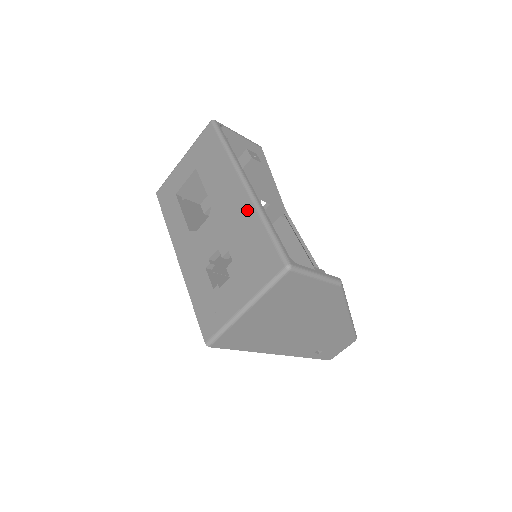
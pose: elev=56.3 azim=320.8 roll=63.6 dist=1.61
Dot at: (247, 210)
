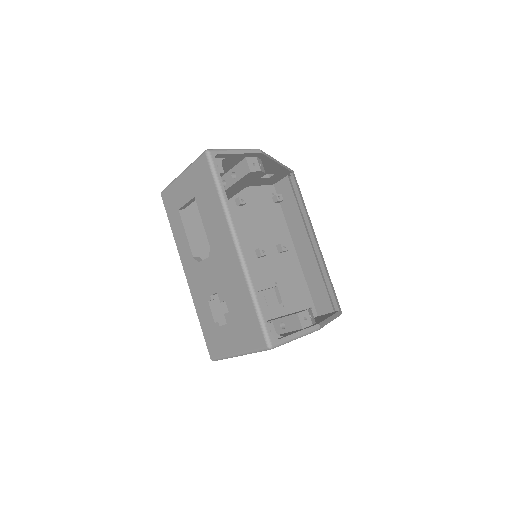
Dot at: (239, 277)
